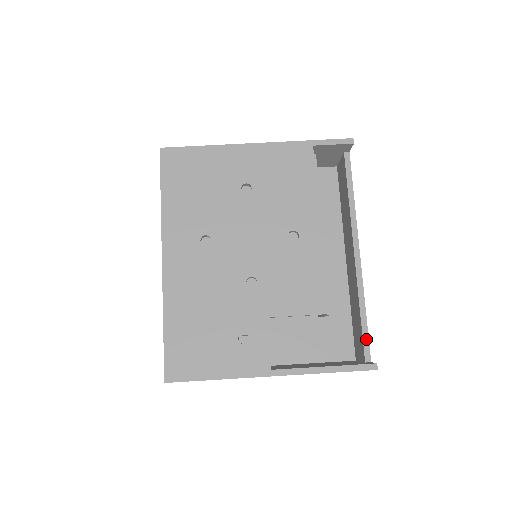
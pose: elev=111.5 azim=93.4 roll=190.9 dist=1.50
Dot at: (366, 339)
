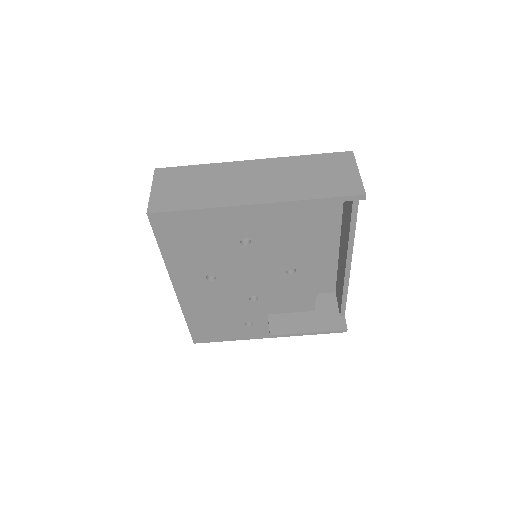
Dot at: (344, 306)
